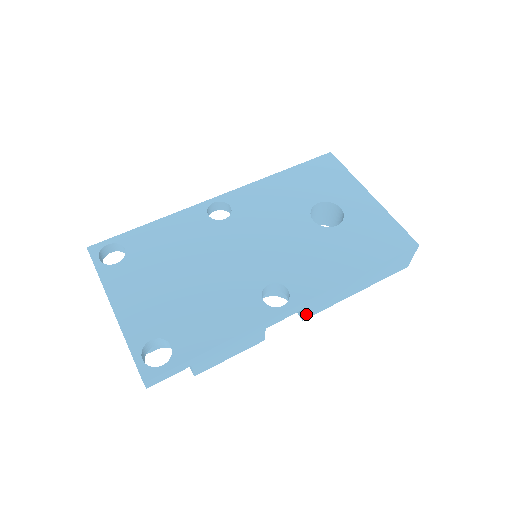
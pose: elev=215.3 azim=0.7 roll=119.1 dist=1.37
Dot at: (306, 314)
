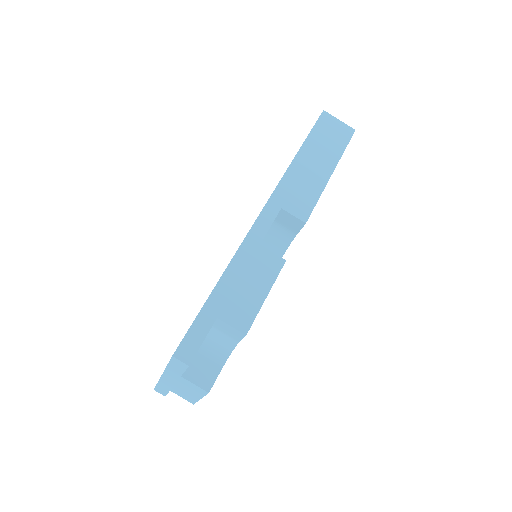
Dot at: (297, 215)
